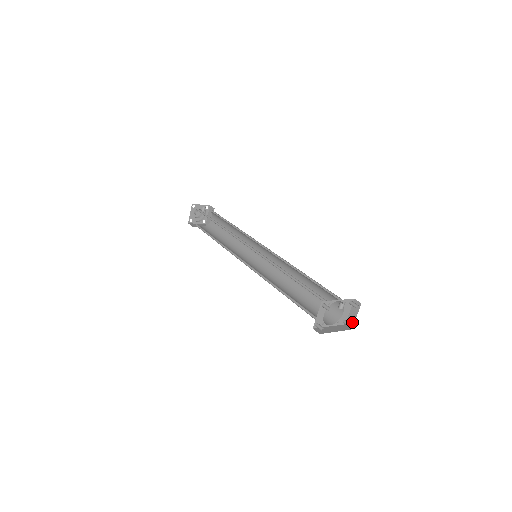
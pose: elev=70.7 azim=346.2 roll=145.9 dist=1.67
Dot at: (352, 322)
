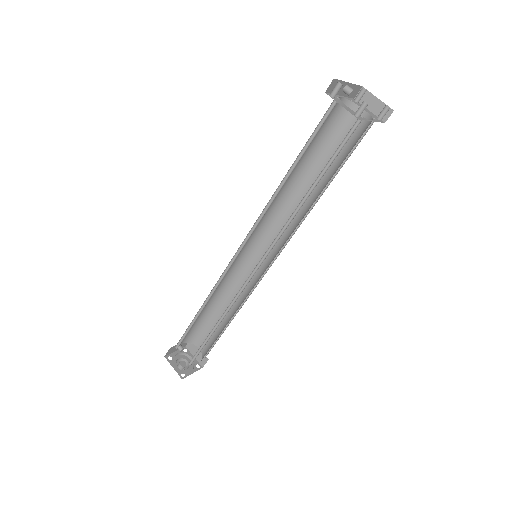
Dot at: (384, 108)
